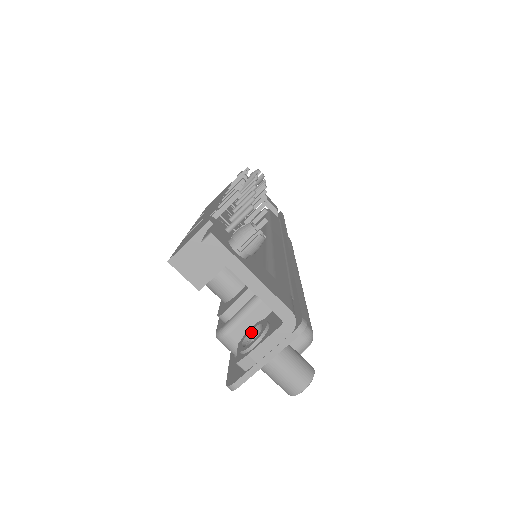
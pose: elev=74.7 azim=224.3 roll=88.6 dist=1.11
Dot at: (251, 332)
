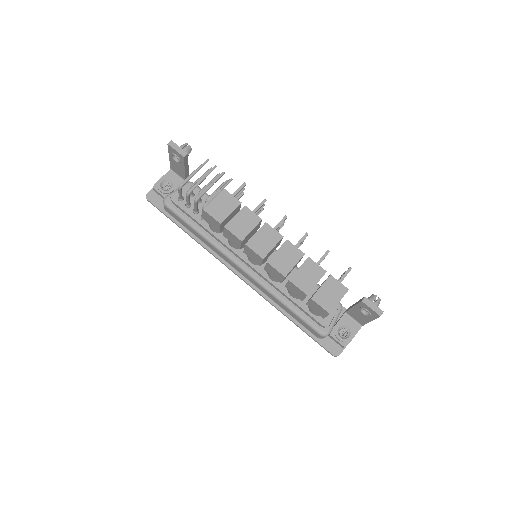
Dot at: occluded
